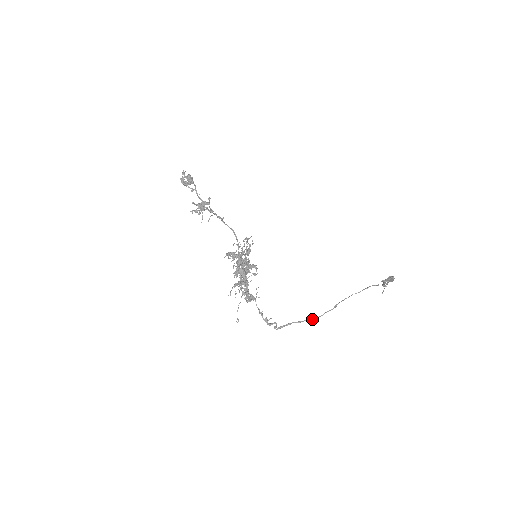
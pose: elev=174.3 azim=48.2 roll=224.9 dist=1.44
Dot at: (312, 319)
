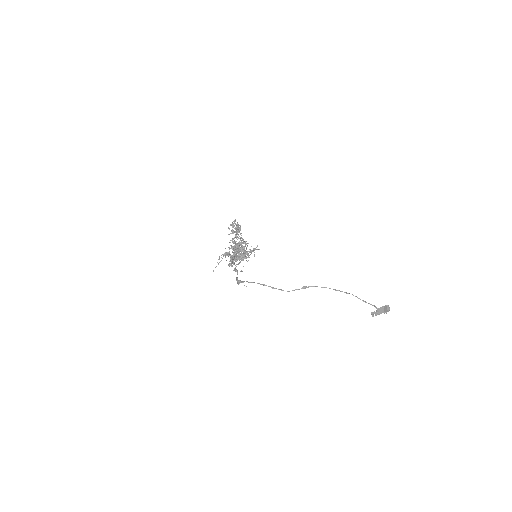
Dot at: occluded
